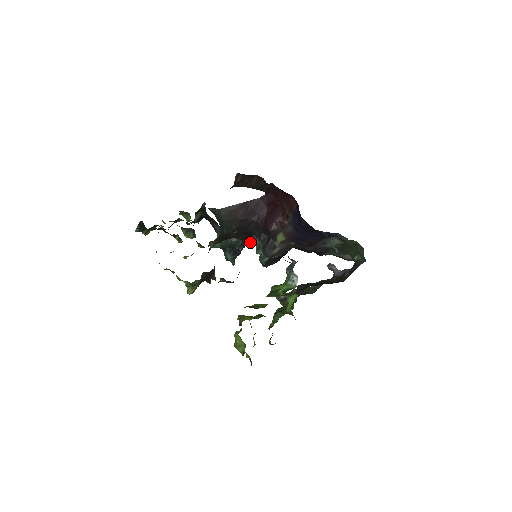
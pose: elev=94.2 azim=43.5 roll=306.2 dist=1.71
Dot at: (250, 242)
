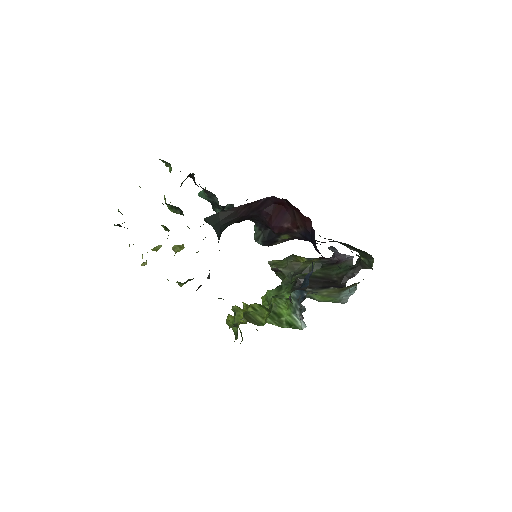
Dot at: occluded
